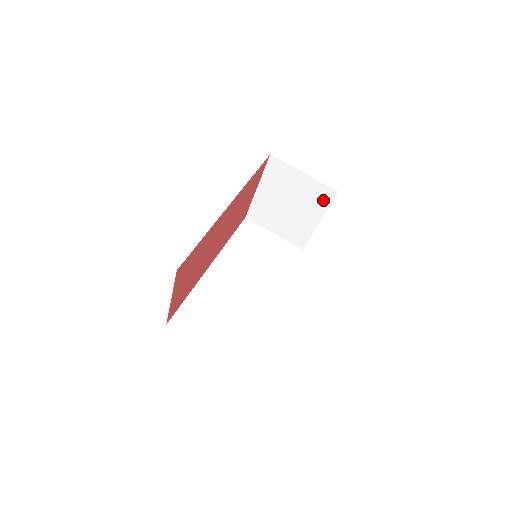
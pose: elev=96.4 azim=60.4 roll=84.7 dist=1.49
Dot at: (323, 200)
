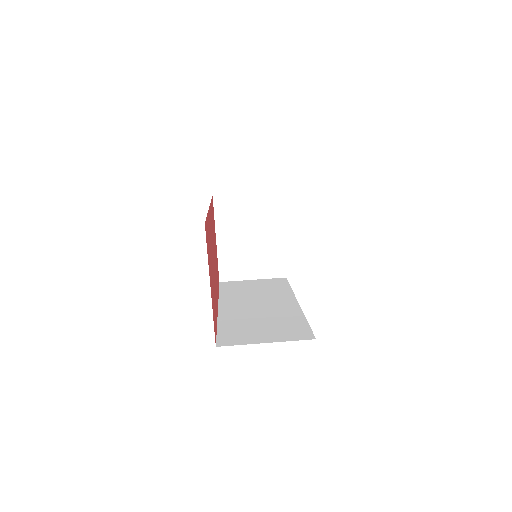
Dot at: (276, 209)
